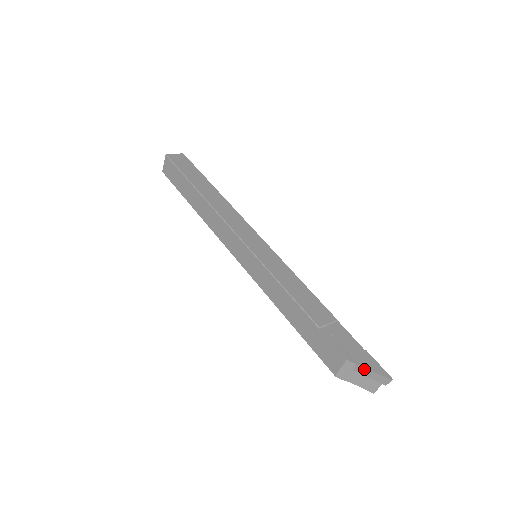
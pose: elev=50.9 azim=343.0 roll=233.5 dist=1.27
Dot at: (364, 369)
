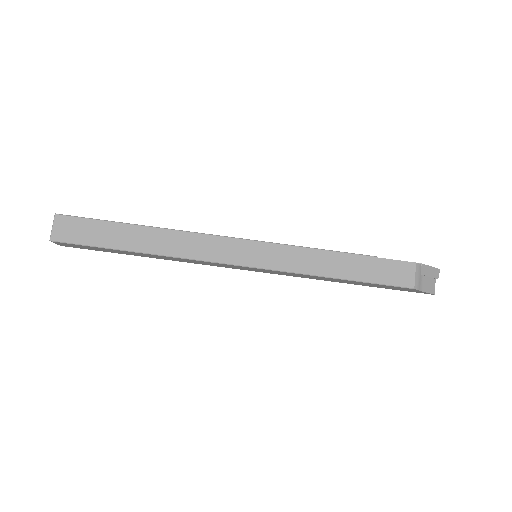
Dot at: (426, 267)
